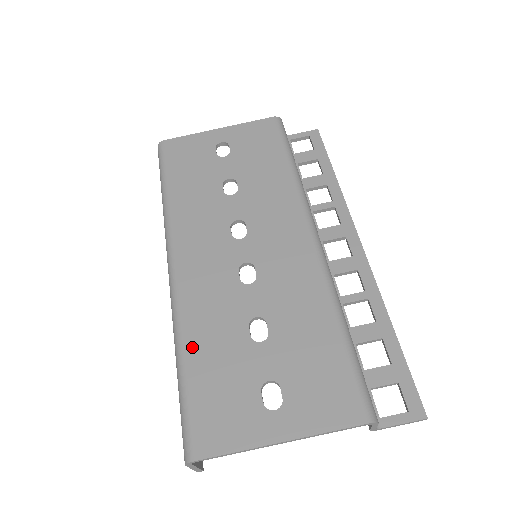
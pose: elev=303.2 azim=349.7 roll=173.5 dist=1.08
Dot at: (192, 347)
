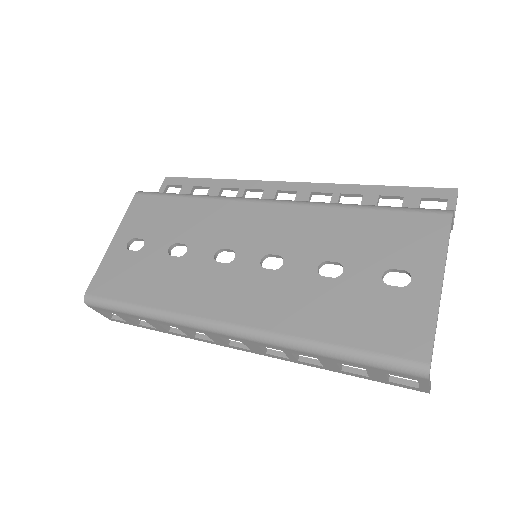
Dot at: (317, 332)
